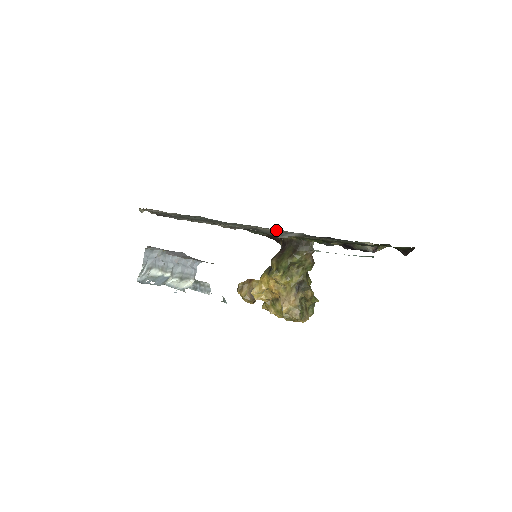
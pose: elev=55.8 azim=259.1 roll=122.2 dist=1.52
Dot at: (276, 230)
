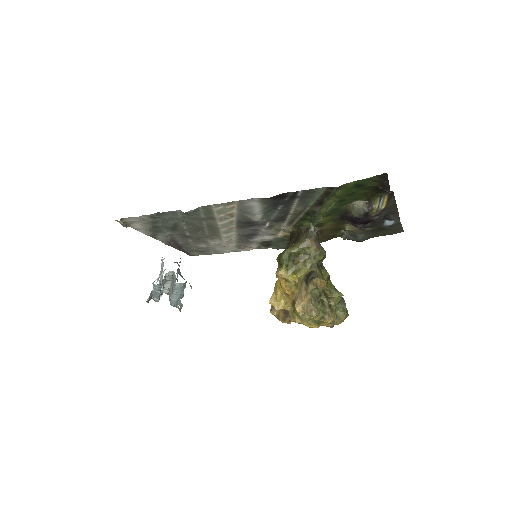
Dot at: (237, 207)
